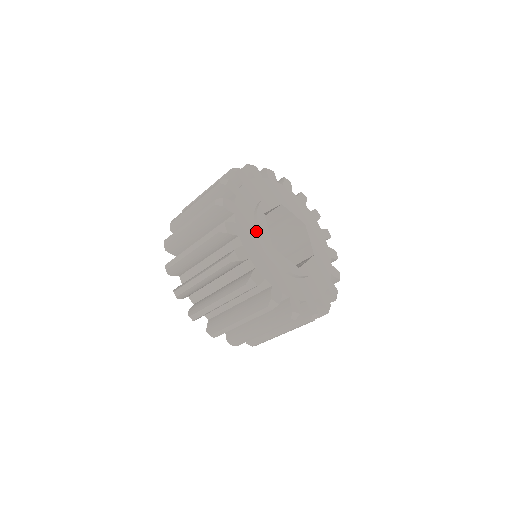
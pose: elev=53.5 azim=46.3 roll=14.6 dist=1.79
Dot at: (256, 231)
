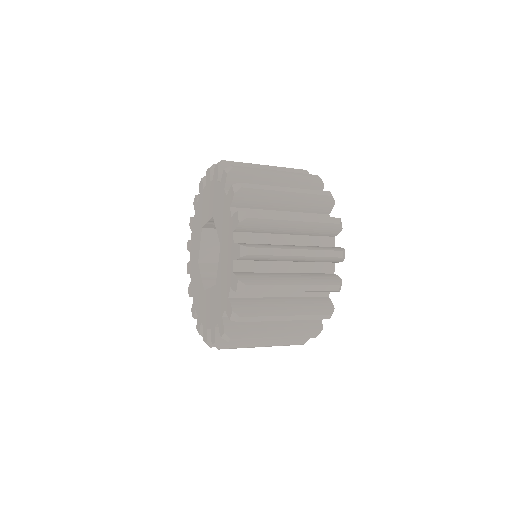
Dot at: occluded
